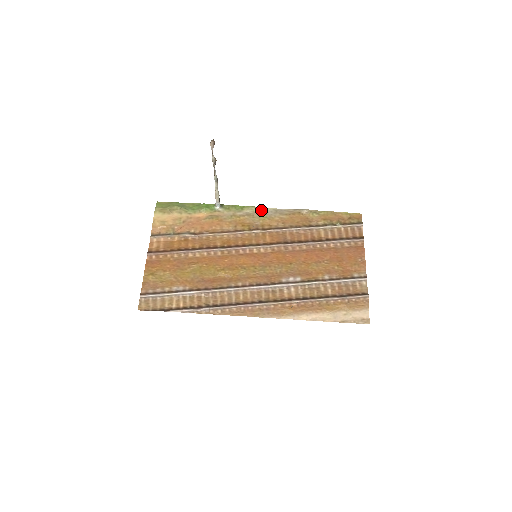
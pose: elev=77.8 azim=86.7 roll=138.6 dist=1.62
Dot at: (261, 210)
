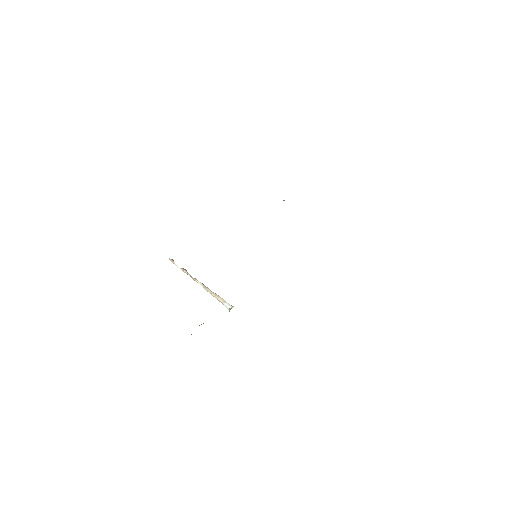
Dot at: occluded
